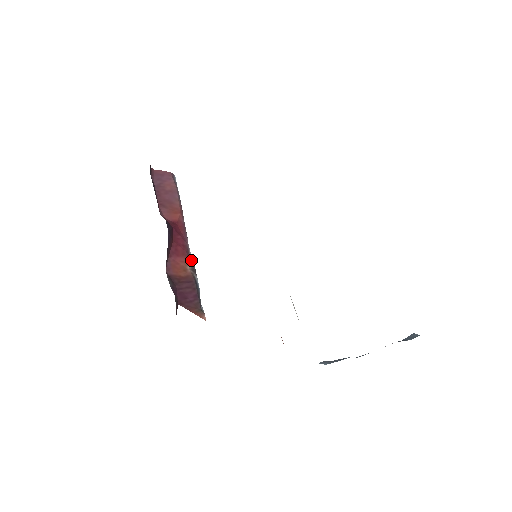
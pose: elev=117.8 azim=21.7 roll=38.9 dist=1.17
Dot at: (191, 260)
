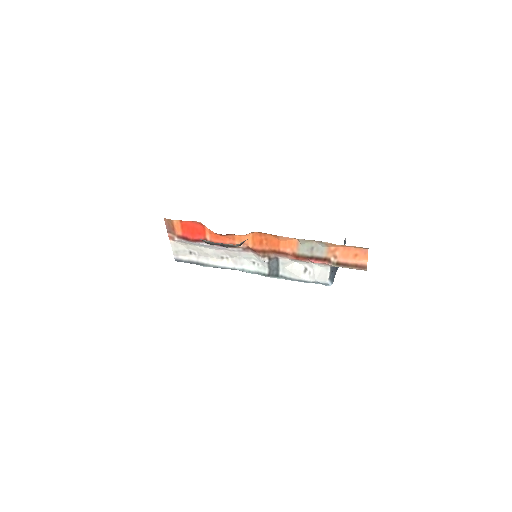
Dot at: occluded
